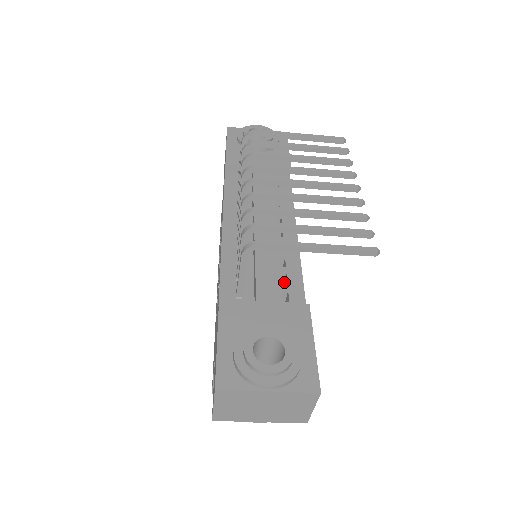
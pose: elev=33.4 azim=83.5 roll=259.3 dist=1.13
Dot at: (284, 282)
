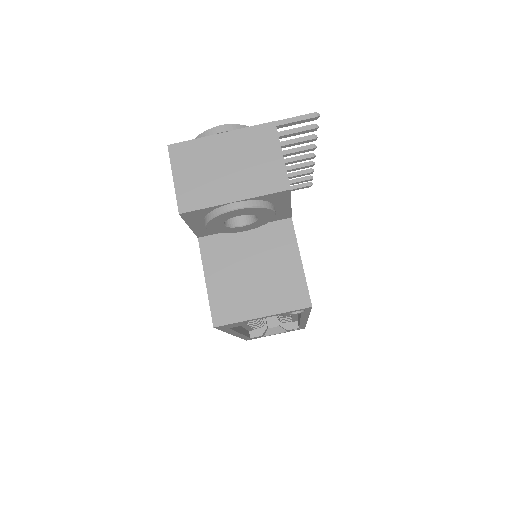
Dot at: occluded
